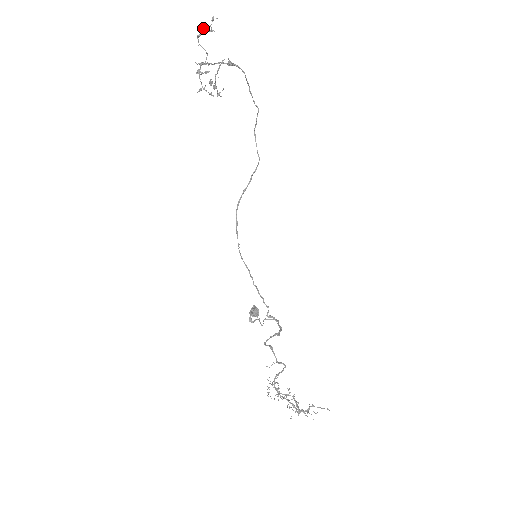
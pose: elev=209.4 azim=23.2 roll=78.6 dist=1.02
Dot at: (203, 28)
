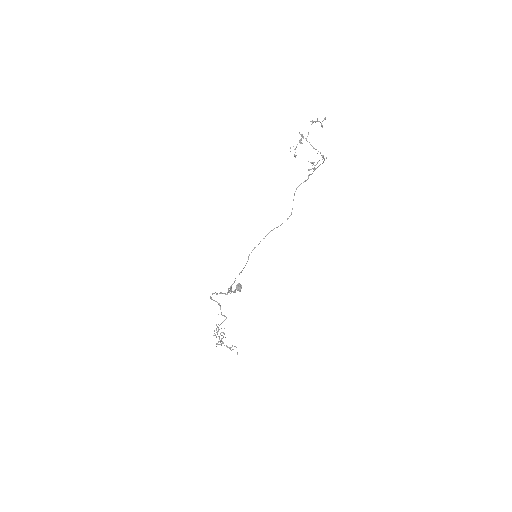
Dot at: (317, 119)
